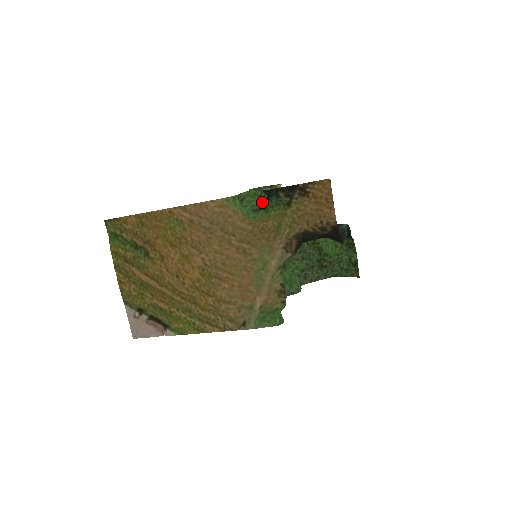
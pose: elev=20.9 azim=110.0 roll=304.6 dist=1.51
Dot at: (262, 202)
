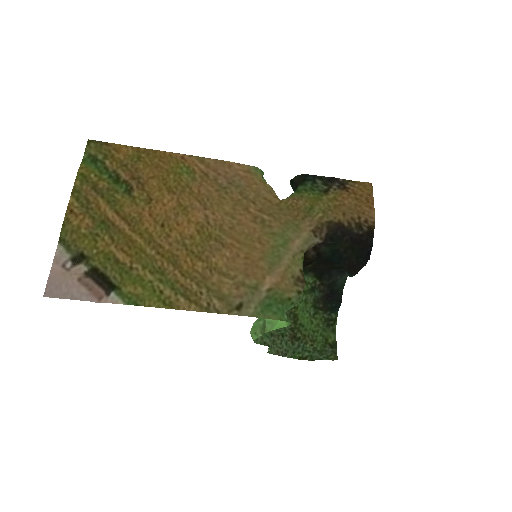
Dot at: occluded
